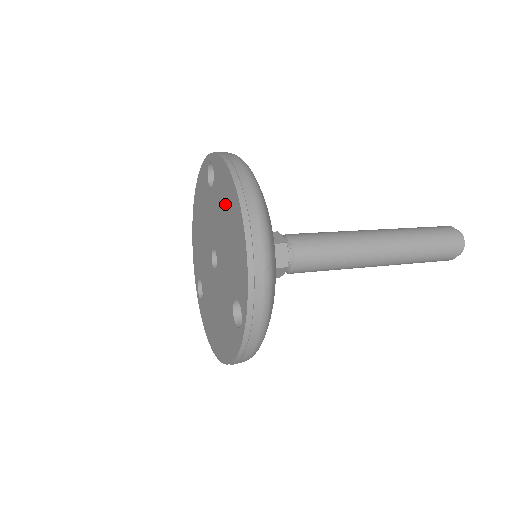
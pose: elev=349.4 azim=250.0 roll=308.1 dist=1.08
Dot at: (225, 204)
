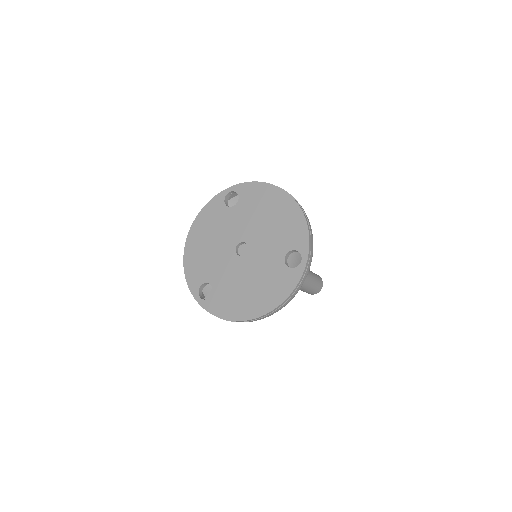
Dot at: (263, 204)
